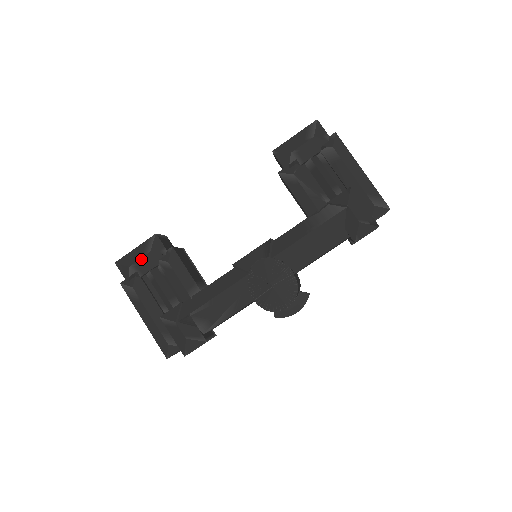
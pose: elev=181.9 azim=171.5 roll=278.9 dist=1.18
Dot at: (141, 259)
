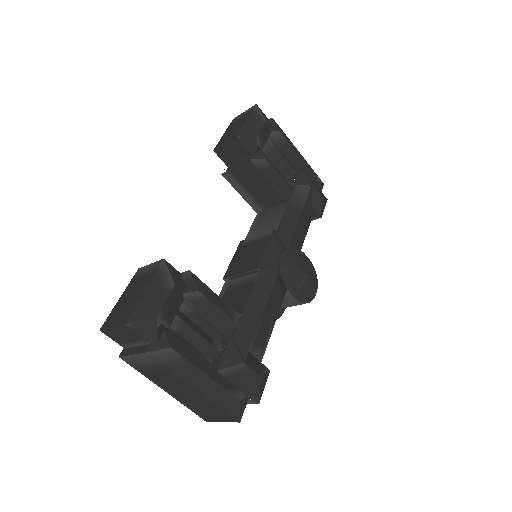
Dot at: (167, 300)
